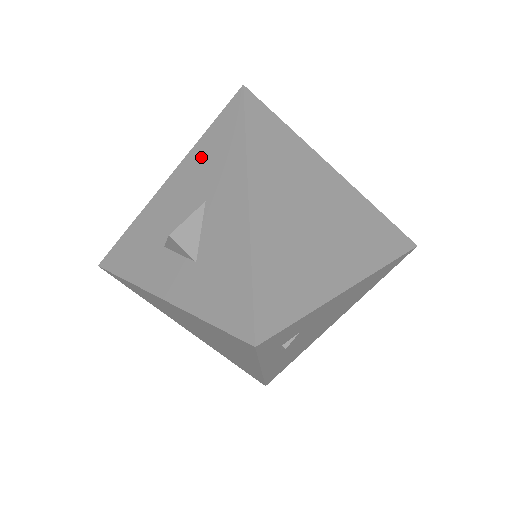
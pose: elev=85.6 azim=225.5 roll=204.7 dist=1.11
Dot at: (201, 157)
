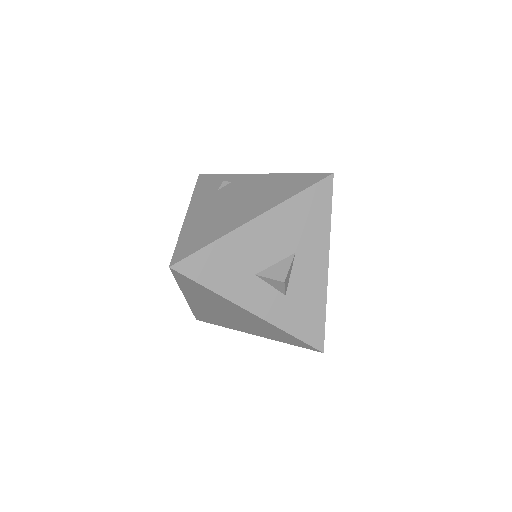
Dot at: (293, 214)
